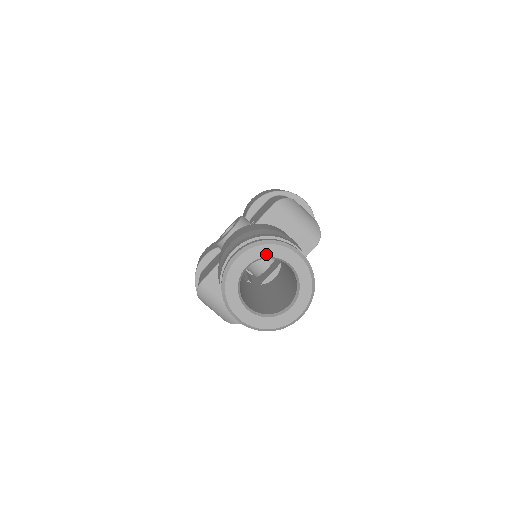
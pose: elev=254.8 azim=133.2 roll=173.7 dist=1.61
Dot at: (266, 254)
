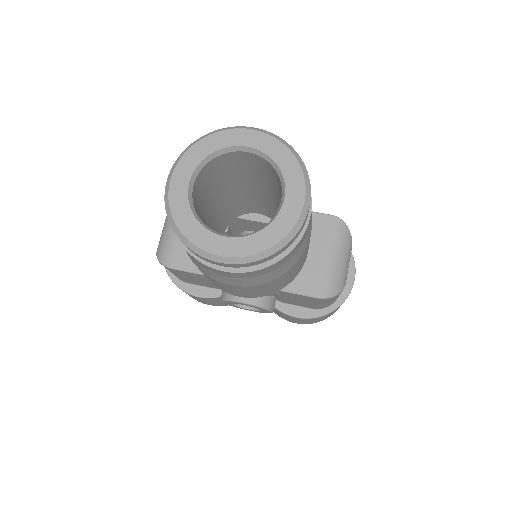
Dot at: (279, 160)
